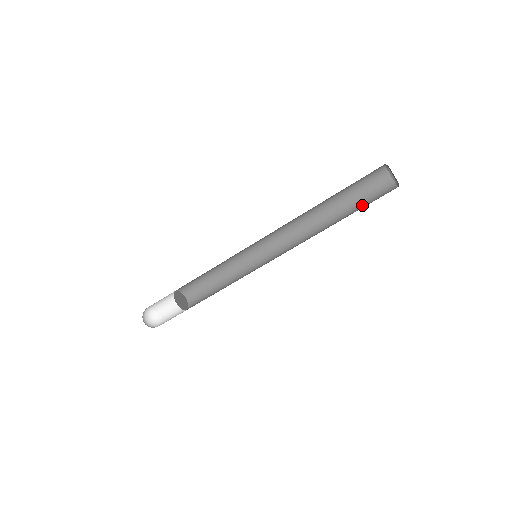
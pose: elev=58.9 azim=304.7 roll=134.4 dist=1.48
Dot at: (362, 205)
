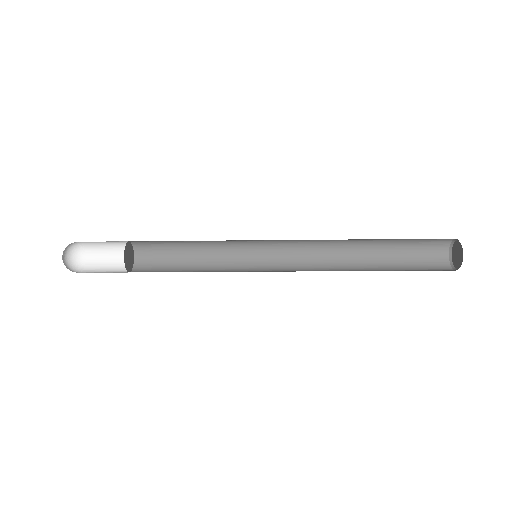
Dot at: (405, 268)
